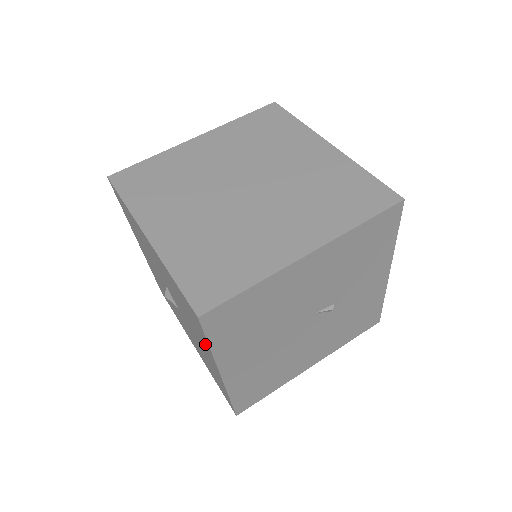
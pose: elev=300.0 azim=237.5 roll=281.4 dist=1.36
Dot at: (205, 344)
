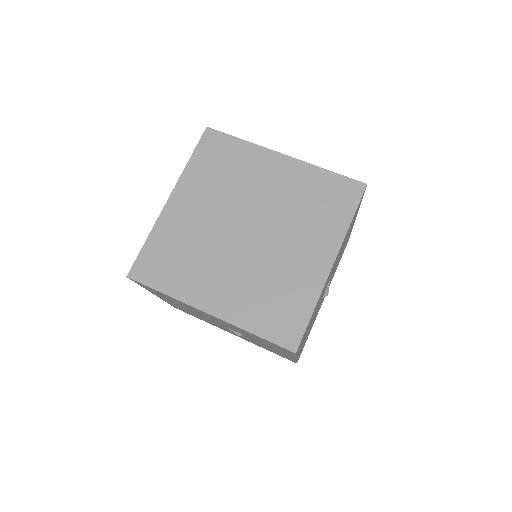
Dot at: occluded
